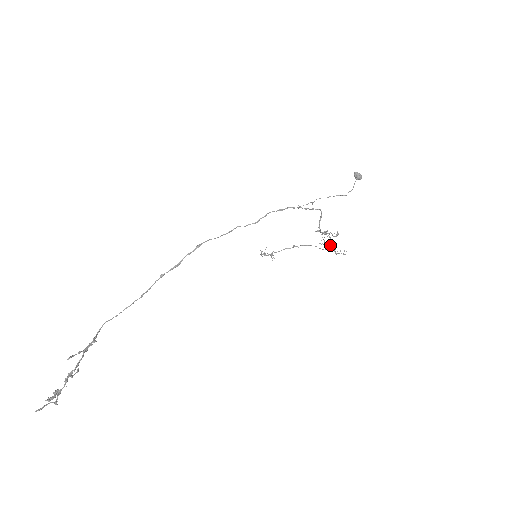
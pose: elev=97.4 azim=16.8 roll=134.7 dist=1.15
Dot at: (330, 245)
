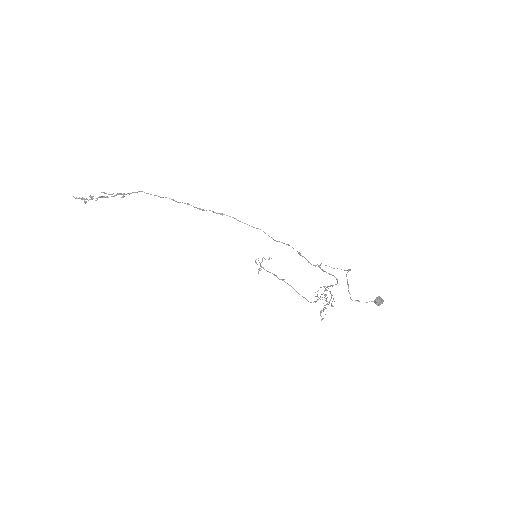
Dot at: (329, 303)
